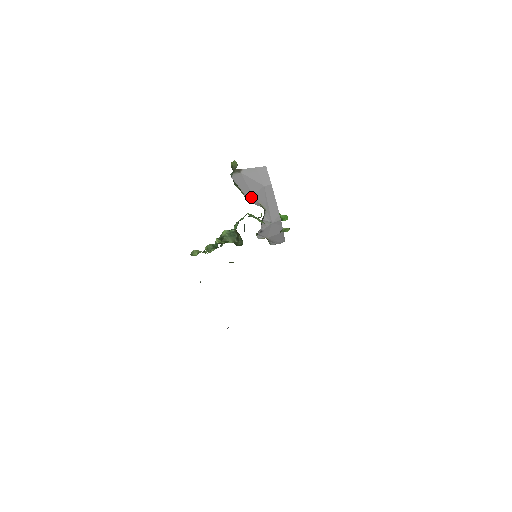
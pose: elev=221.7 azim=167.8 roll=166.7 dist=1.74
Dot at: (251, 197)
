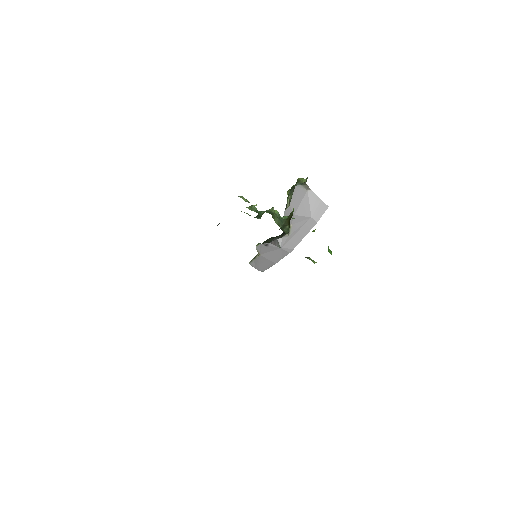
Dot at: occluded
